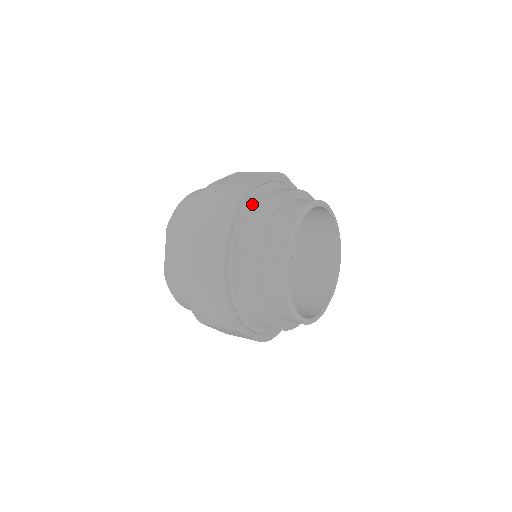
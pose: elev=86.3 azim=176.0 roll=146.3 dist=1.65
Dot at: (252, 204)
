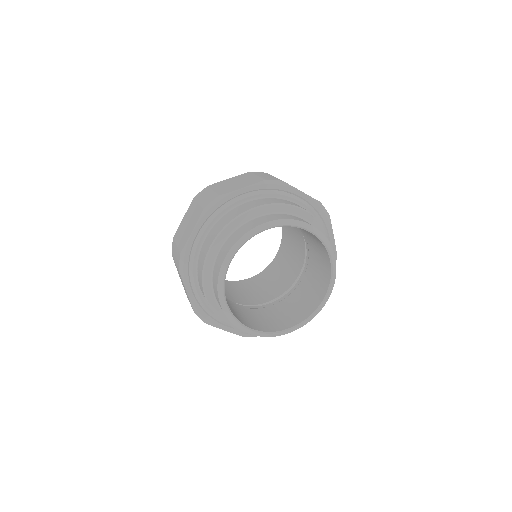
Dot at: (195, 264)
